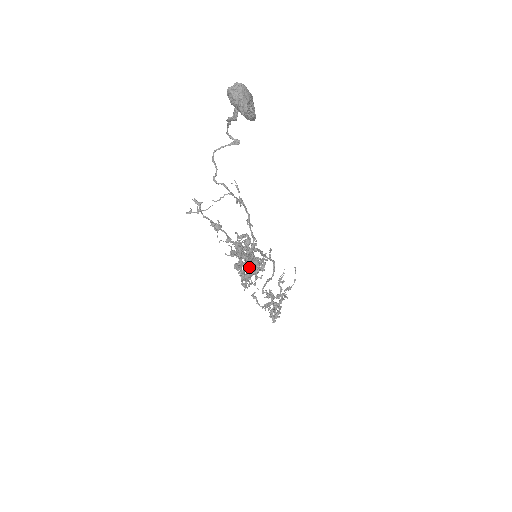
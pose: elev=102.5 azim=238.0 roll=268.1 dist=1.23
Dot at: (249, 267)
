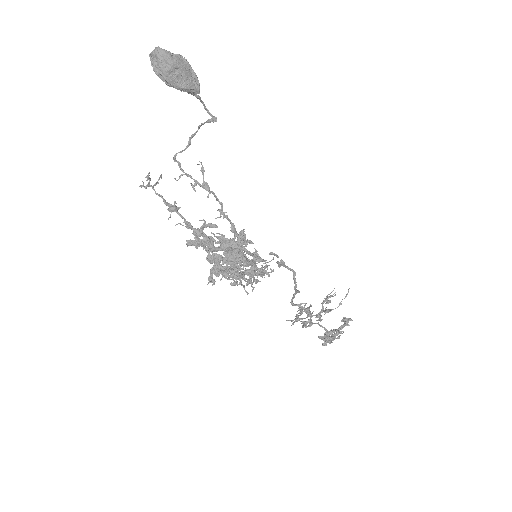
Dot at: (229, 264)
